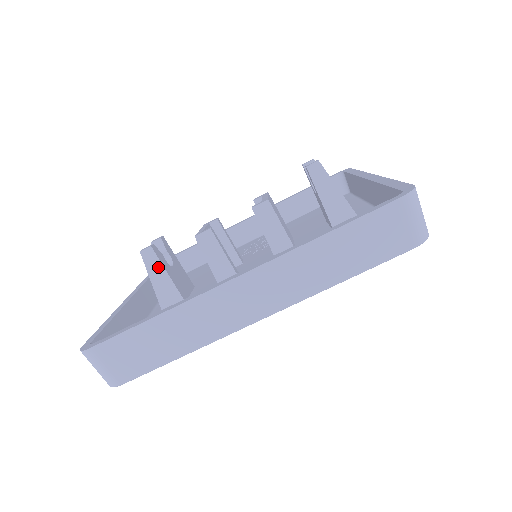
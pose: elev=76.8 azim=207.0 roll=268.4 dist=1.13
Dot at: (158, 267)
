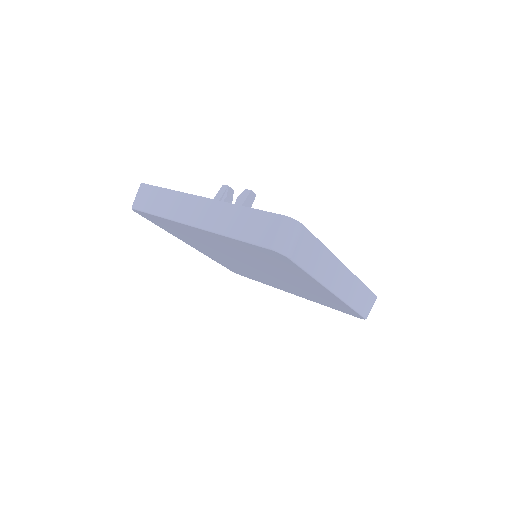
Dot at: occluded
